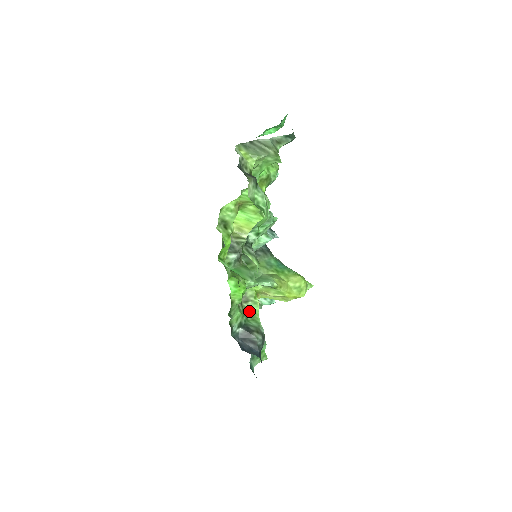
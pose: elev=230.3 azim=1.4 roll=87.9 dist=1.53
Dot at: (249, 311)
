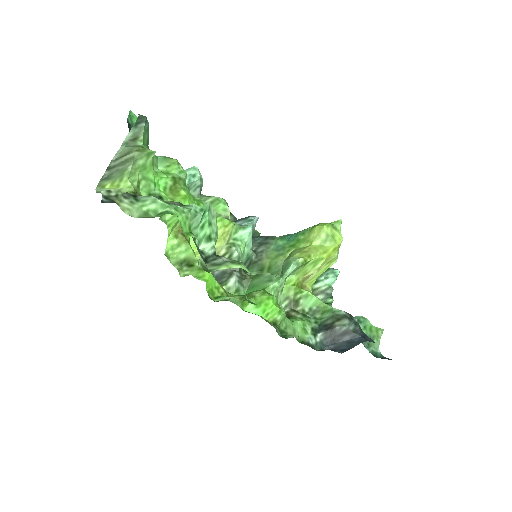
Dot at: (310, 309)
